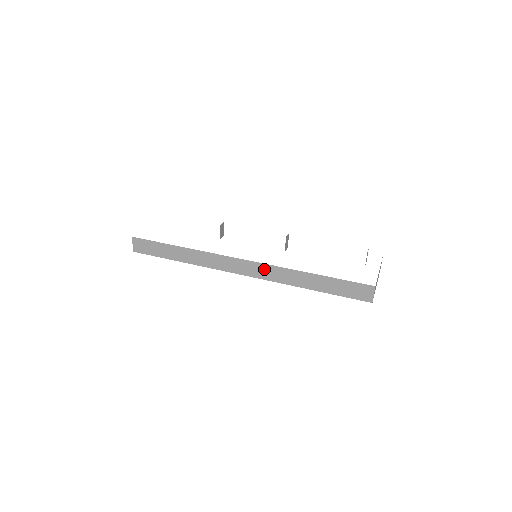
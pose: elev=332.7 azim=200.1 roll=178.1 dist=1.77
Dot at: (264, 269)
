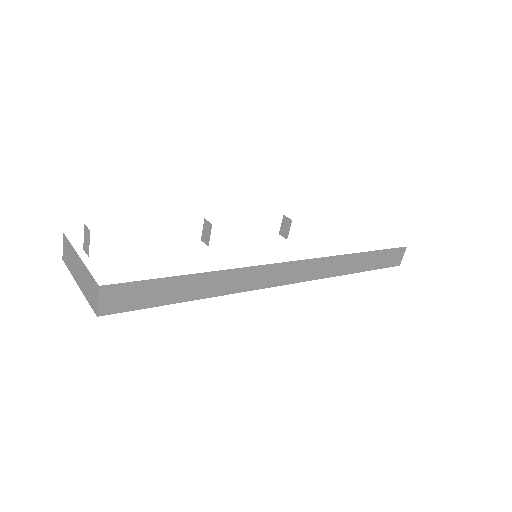
Dot at: (314, 266)
